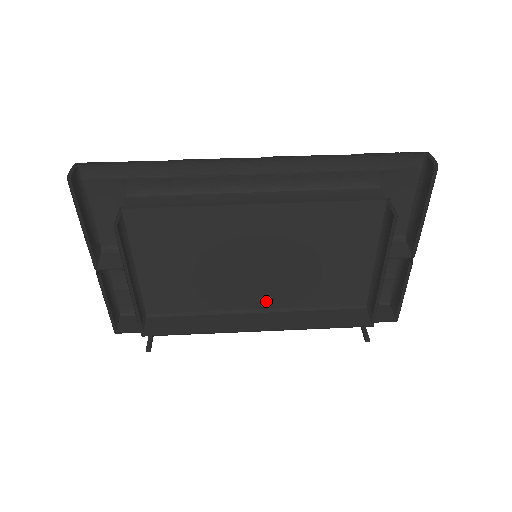
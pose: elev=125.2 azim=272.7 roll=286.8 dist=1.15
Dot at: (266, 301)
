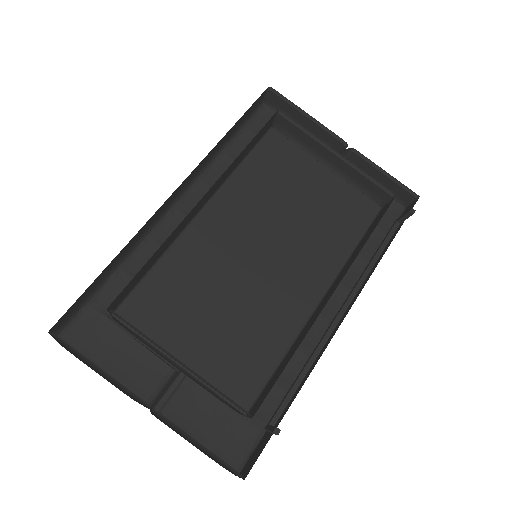
Dot at: (313, 284)
